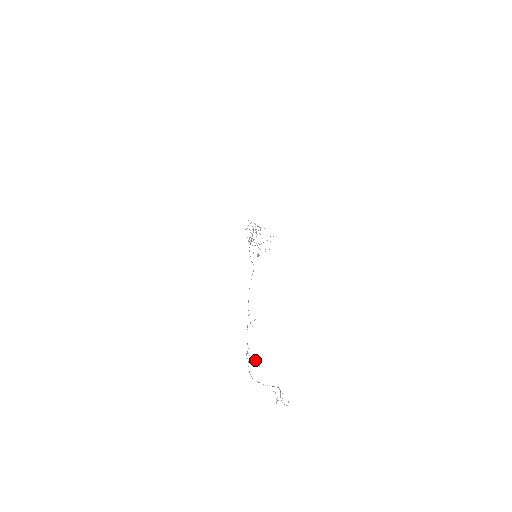
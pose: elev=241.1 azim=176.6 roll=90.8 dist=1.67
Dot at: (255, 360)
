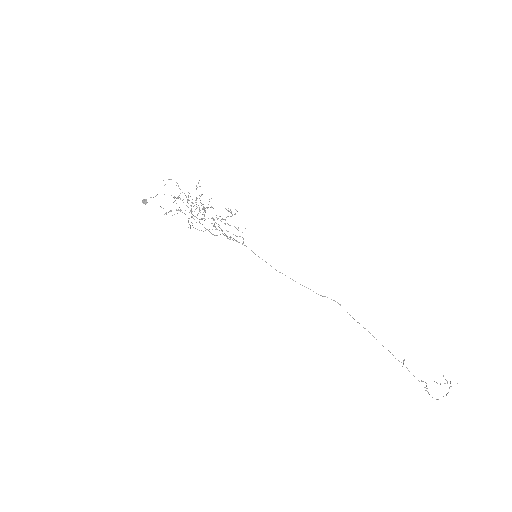
Dot at: occluded
